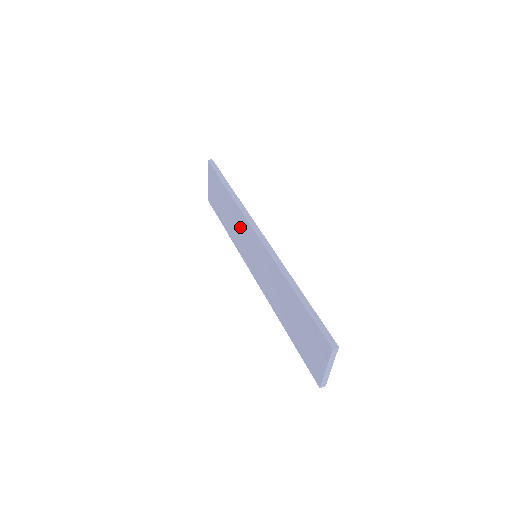
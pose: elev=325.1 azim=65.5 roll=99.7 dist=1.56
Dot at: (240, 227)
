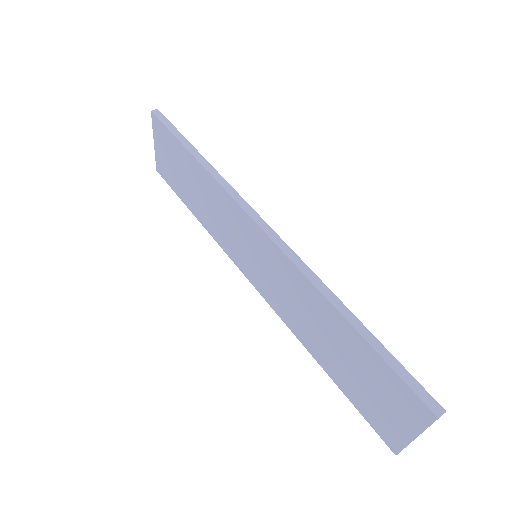
Dot at: (222, 212)
